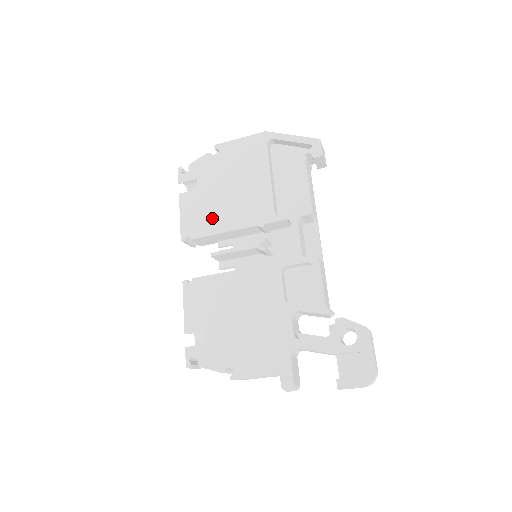
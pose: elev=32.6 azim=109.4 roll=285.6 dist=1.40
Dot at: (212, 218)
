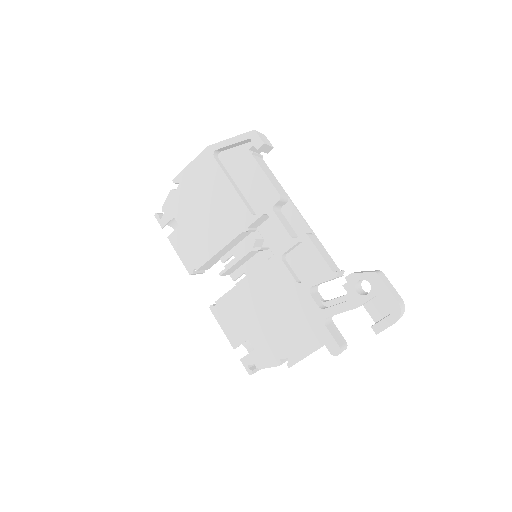
Dot at: (204, 244)
